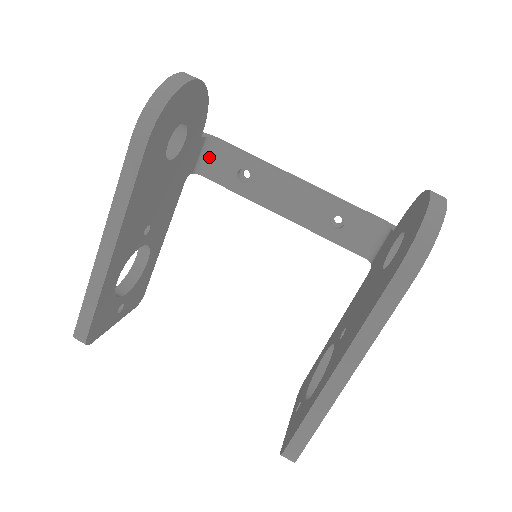
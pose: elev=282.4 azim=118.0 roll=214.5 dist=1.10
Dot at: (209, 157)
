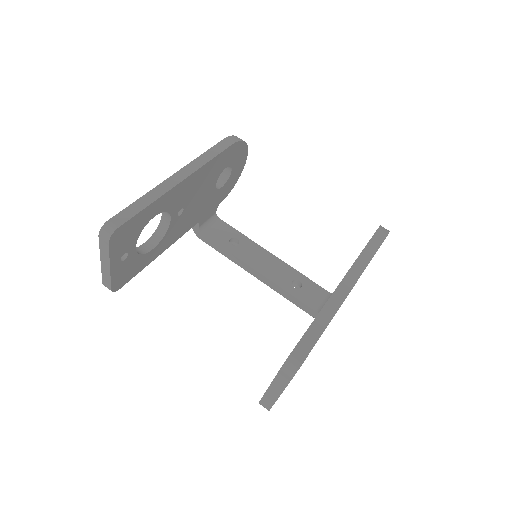
Dot at: (212, 226)
